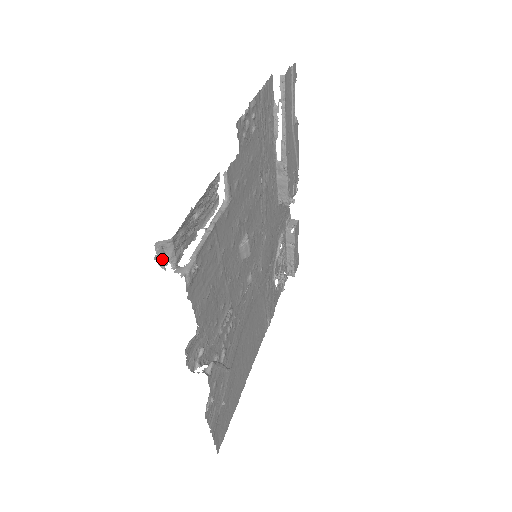
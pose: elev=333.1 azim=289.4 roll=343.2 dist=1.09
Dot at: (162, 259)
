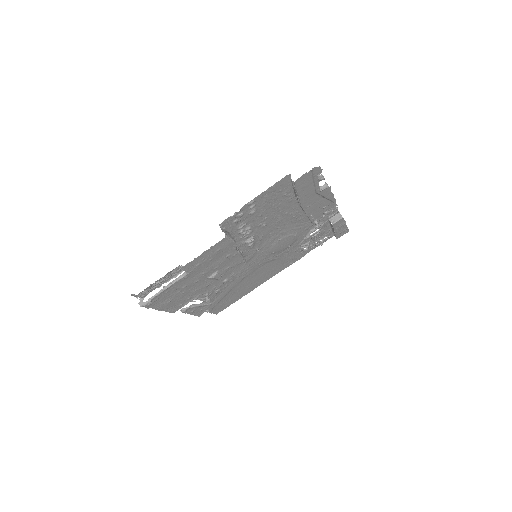
Dot at: occluded
